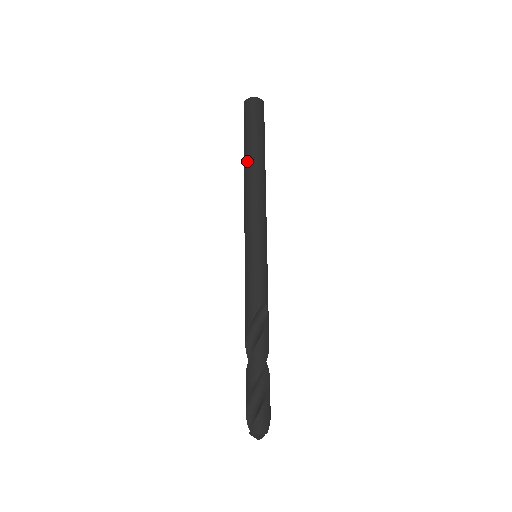
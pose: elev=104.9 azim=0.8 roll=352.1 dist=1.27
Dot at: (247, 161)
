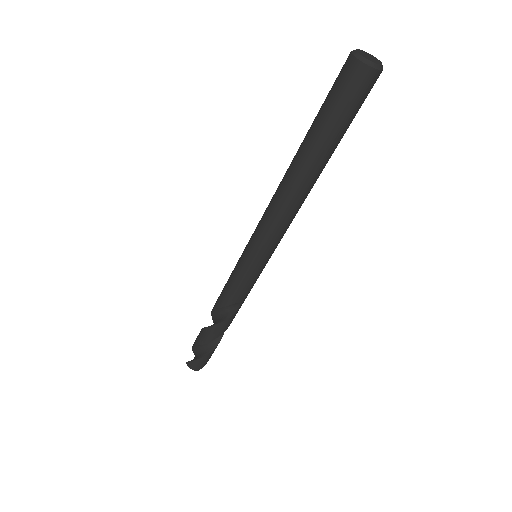
Dot at: (298, 157)
